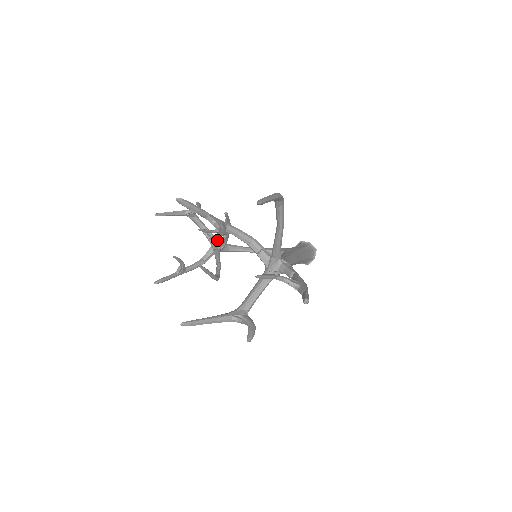
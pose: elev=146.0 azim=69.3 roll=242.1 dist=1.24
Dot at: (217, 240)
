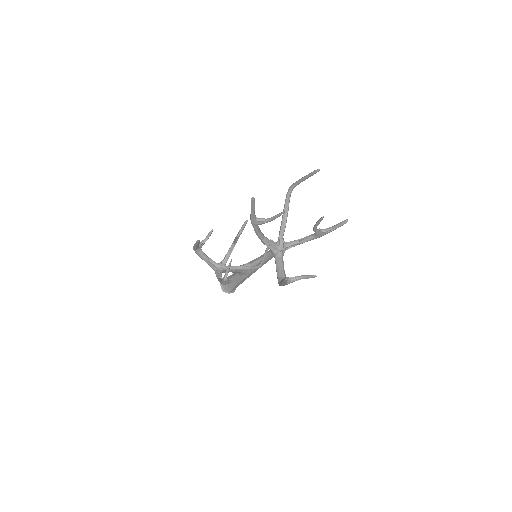
Dot at: (218, 263)
